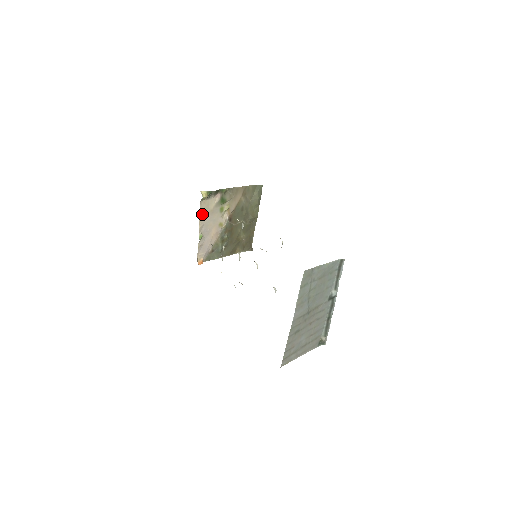
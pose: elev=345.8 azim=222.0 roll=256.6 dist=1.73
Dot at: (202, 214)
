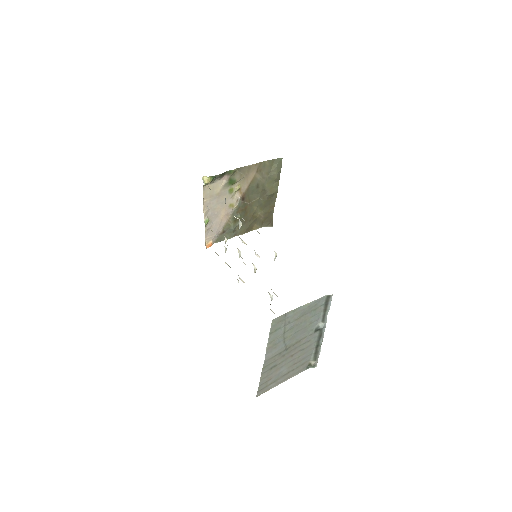
Dot at: (206, 199)
